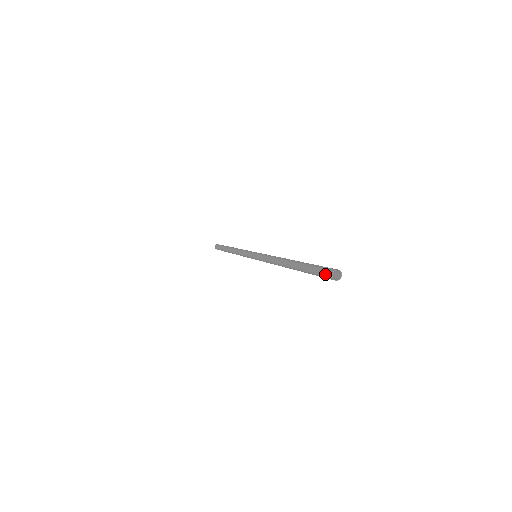
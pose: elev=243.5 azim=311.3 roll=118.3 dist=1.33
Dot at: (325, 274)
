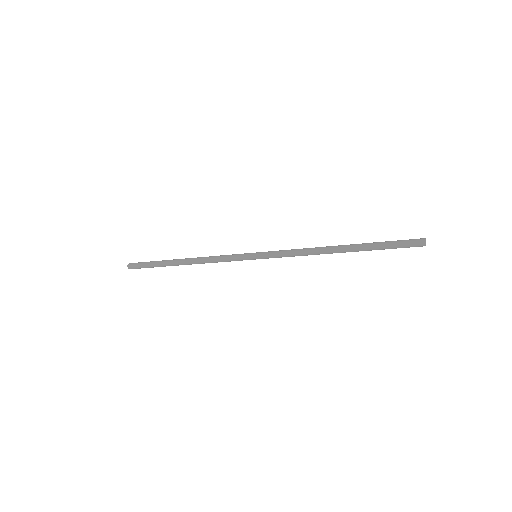
Dot at: (415, 240)
